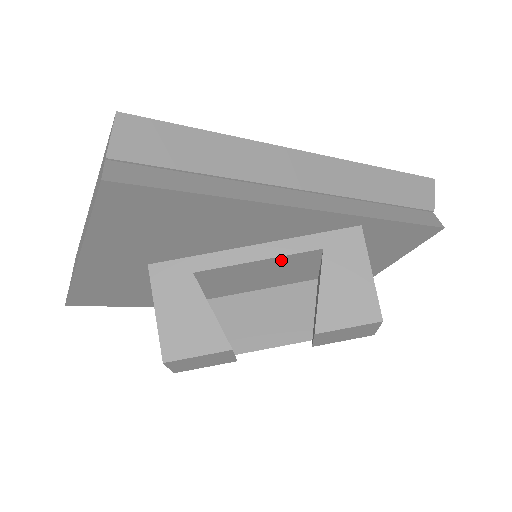
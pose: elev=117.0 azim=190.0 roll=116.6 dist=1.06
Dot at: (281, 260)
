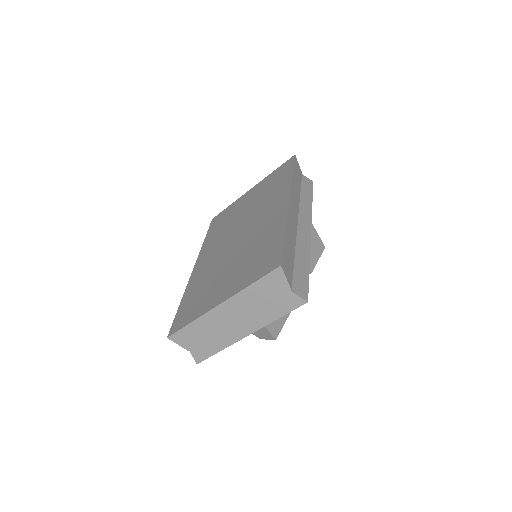
Dot at: occluded
